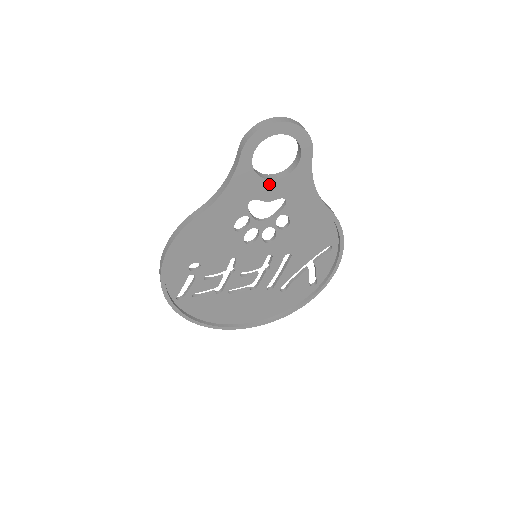
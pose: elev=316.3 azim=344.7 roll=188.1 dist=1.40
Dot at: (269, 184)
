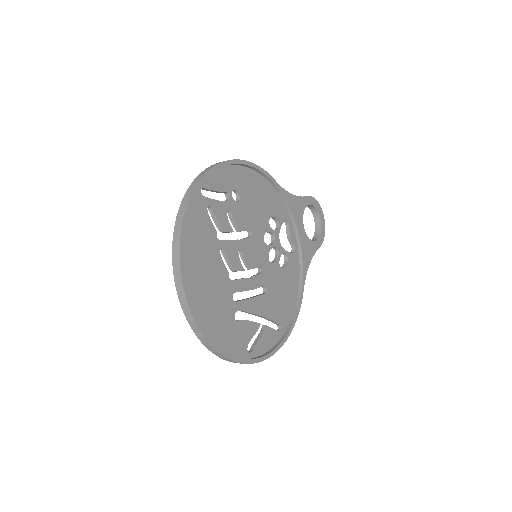
Dot at: (302, 227)
